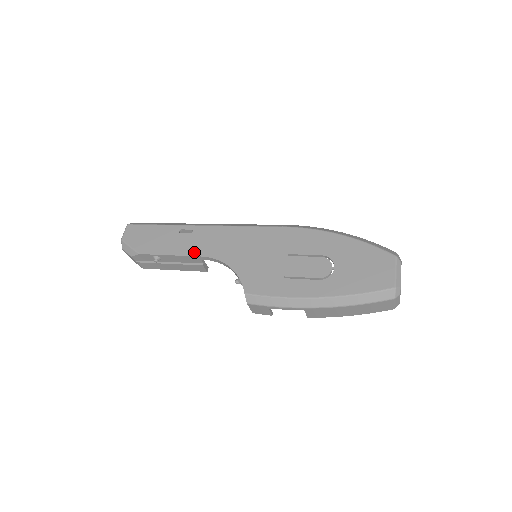
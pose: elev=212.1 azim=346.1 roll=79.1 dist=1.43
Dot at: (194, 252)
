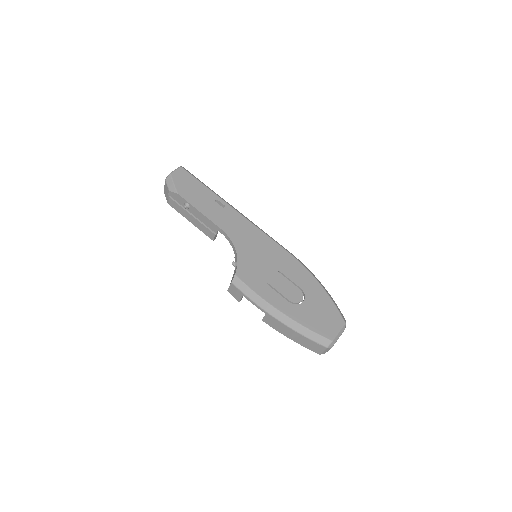
Dot at: (217, 222)
